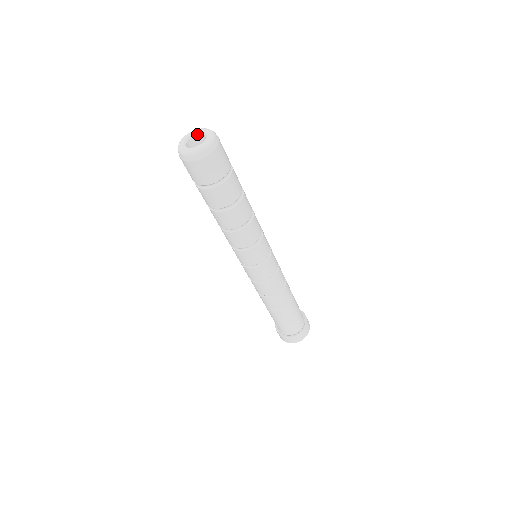
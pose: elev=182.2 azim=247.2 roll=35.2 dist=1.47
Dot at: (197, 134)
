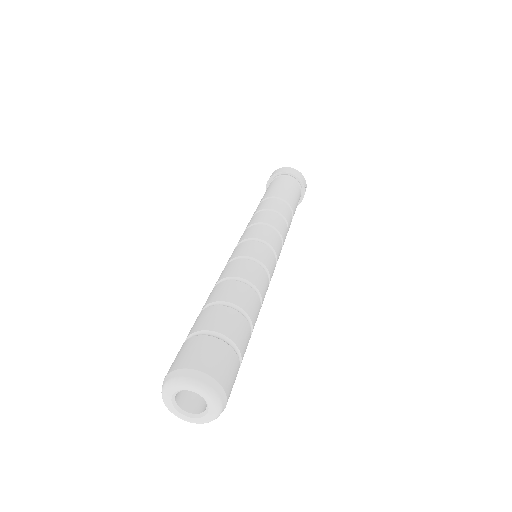
Dot at: occluded
